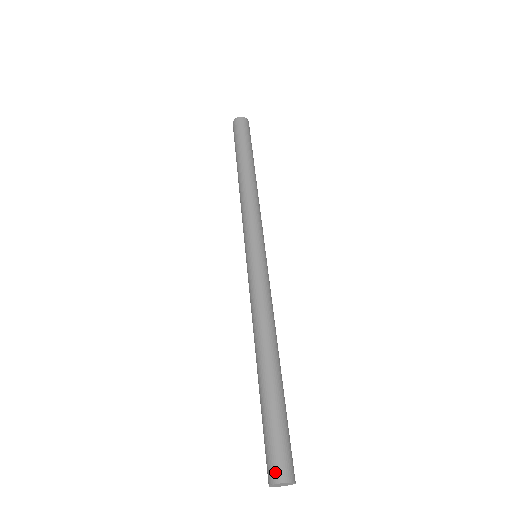
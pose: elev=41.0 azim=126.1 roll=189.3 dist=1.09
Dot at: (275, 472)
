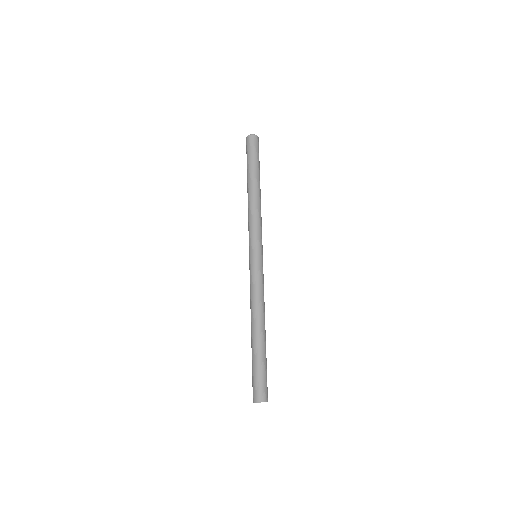
Dot at: (262, 396)
